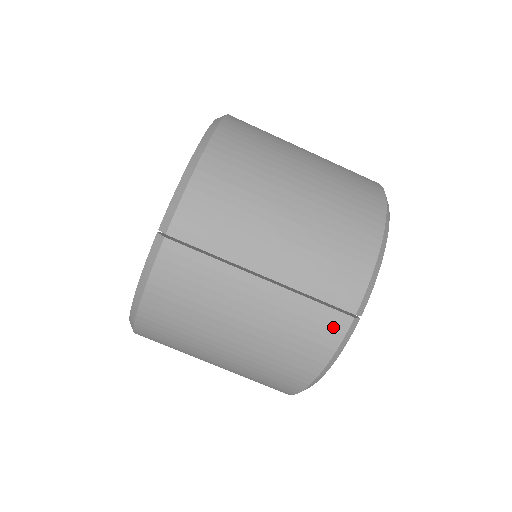
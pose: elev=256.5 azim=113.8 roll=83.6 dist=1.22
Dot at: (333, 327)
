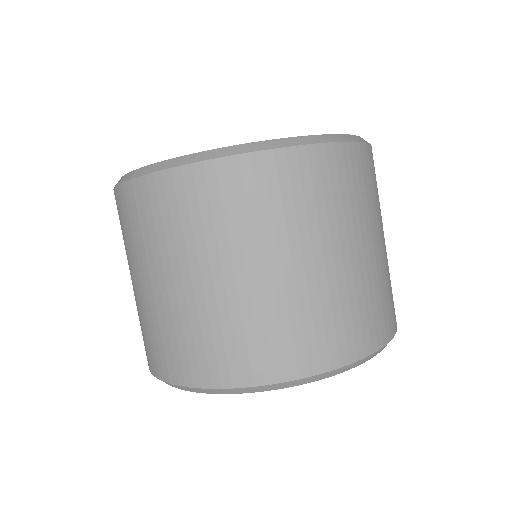
Dot at: (159, 366)
